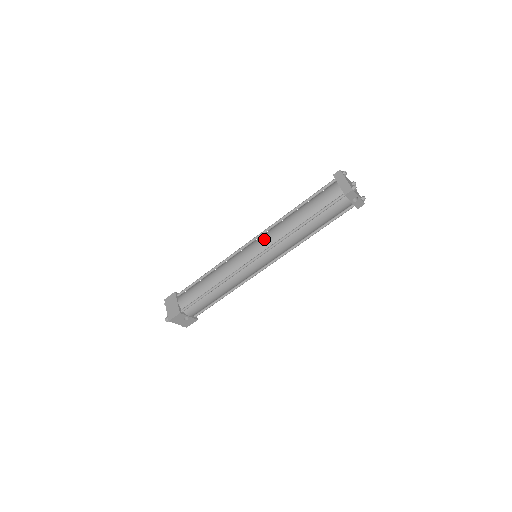
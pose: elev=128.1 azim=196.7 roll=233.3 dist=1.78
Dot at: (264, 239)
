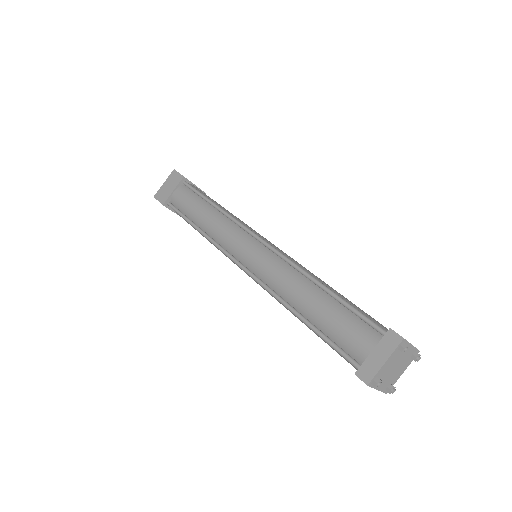
Dot at: (264, 263)
